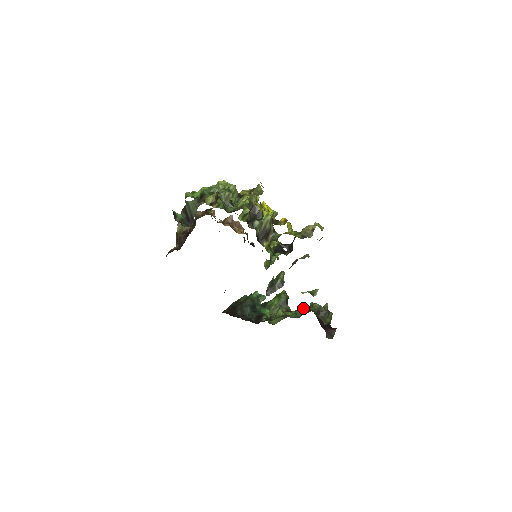
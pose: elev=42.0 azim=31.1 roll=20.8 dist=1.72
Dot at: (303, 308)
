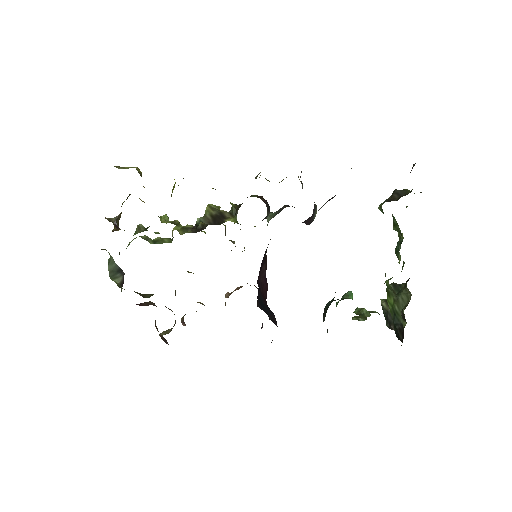
Dot at: occluded
